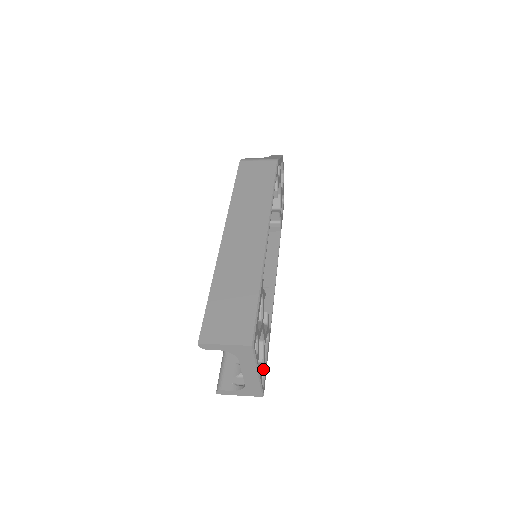
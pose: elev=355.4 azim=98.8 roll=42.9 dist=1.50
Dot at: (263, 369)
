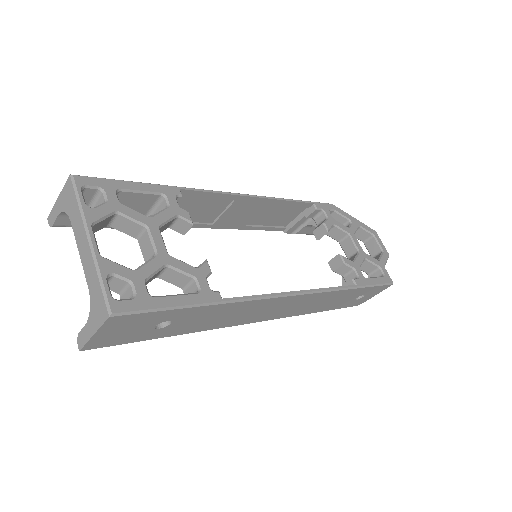
Dot at: (129, 276)
